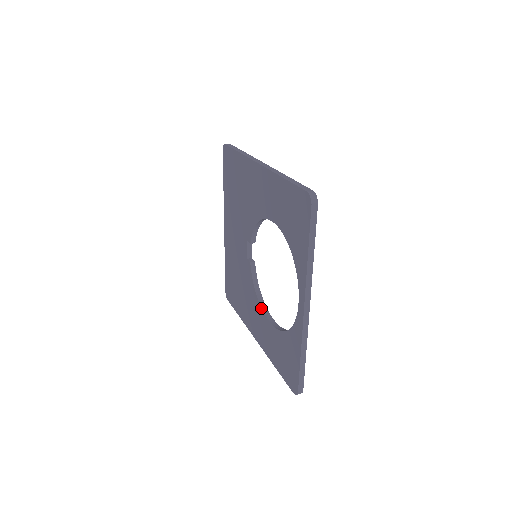
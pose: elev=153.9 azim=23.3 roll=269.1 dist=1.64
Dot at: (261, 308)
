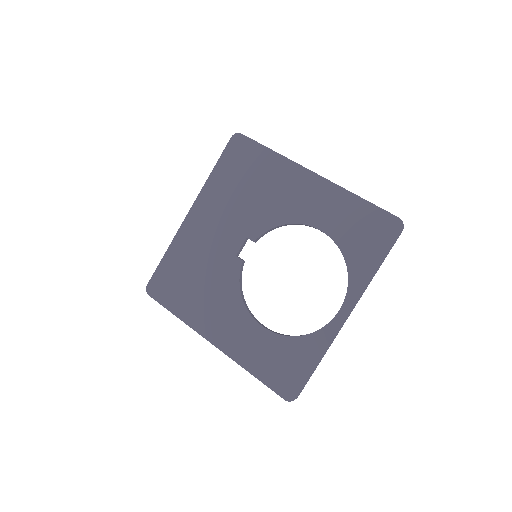
Dot at: (247, 310)
